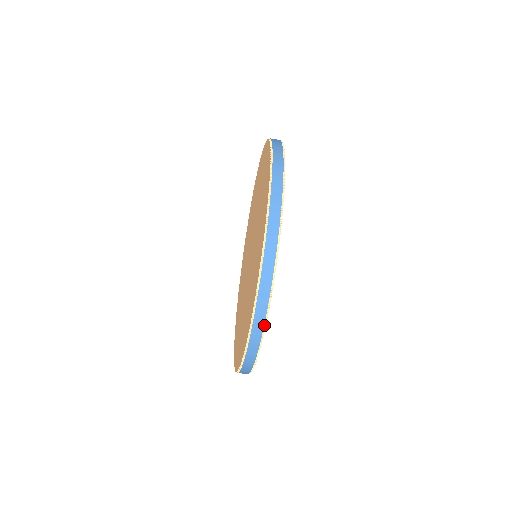
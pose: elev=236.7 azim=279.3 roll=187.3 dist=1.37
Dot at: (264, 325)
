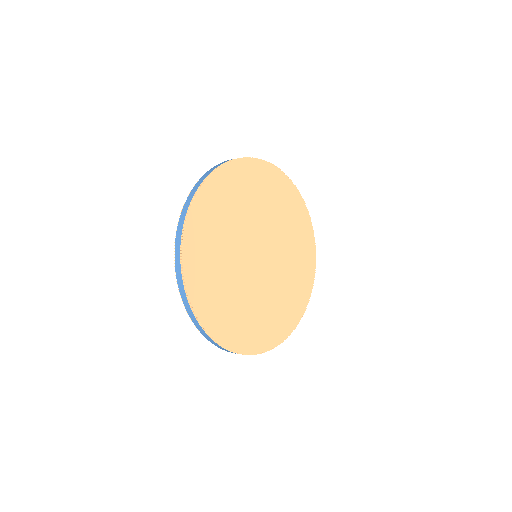
Dot at: occluded
